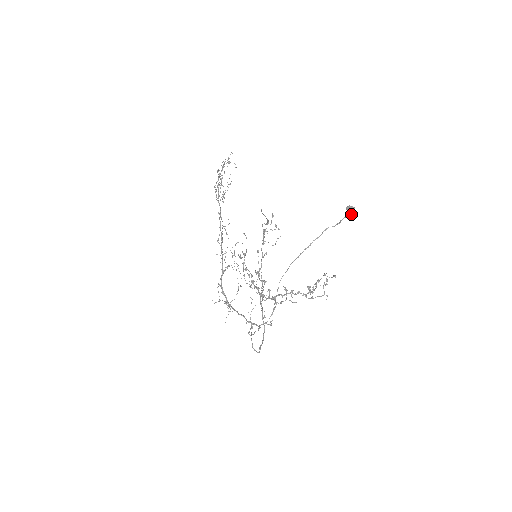
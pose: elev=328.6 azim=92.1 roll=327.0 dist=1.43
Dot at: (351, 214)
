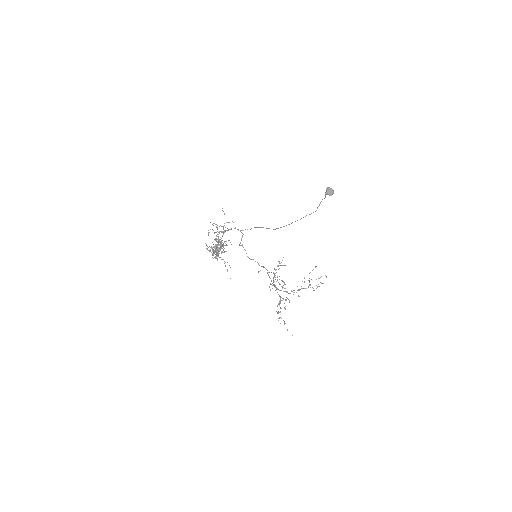
Dot at: occluded
